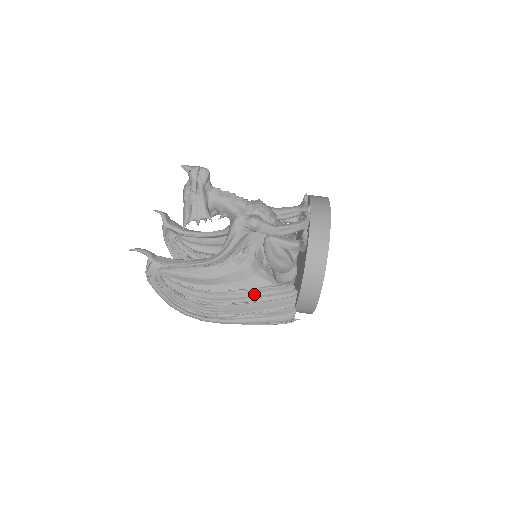
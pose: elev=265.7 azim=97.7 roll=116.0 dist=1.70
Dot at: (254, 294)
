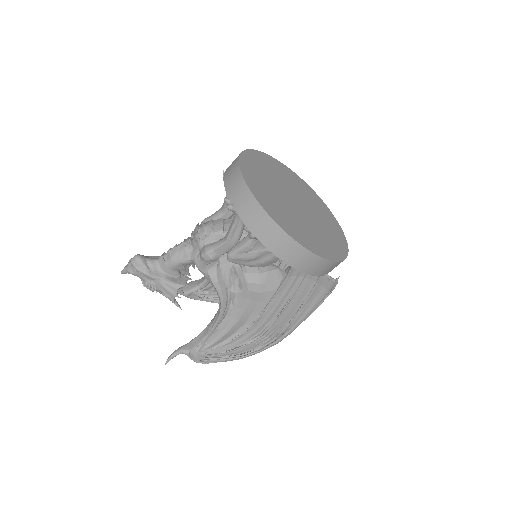
Dot at: (280, 297)
